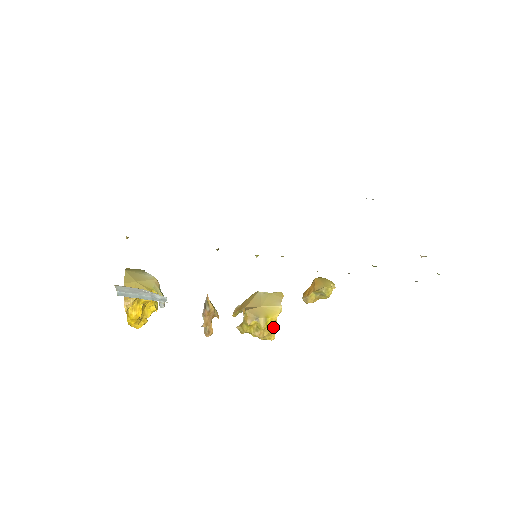
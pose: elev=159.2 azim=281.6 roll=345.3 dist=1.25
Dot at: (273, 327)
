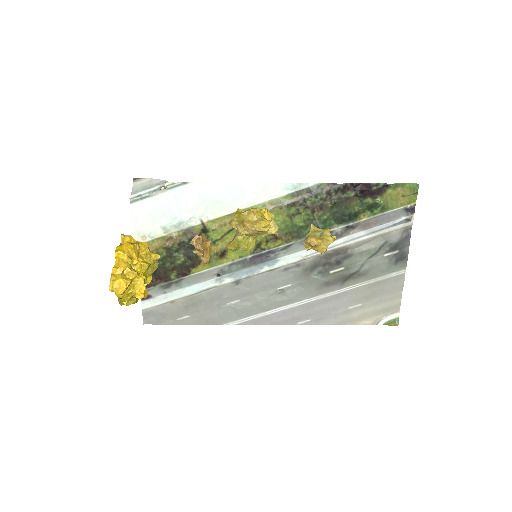
Dot at: occluded
